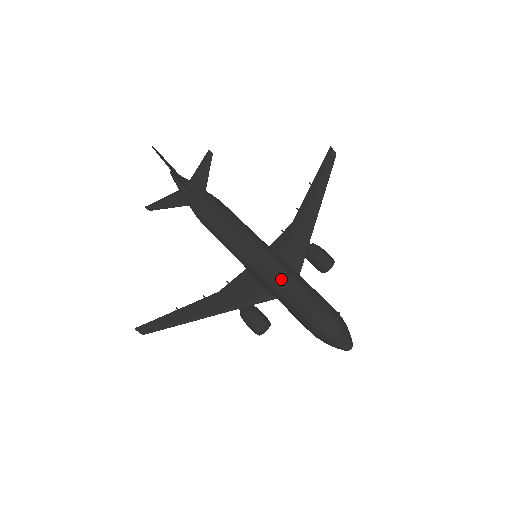
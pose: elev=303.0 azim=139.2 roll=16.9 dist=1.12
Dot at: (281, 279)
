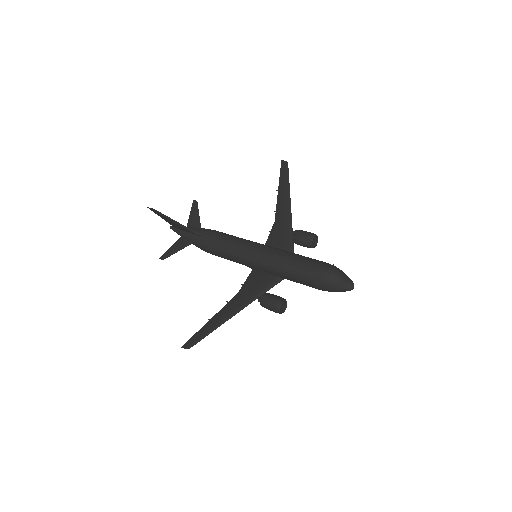
Dot at: (279, 259)
